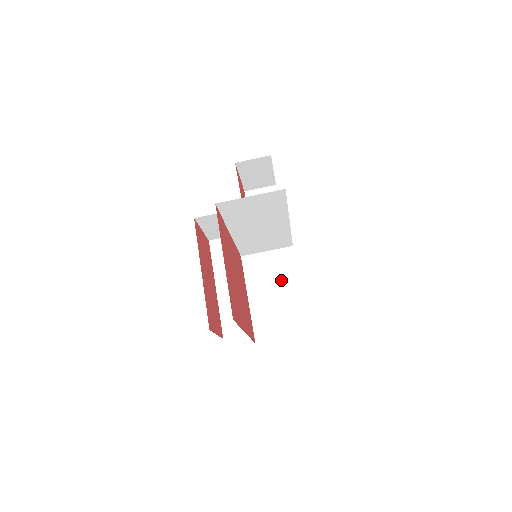
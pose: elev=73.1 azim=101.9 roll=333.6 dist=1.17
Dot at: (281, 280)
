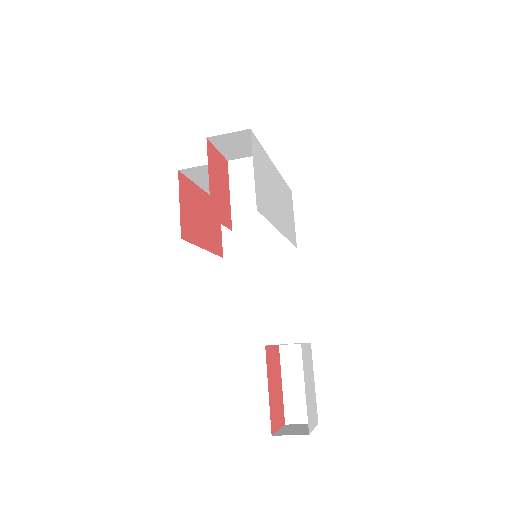
Dot at: occluded
